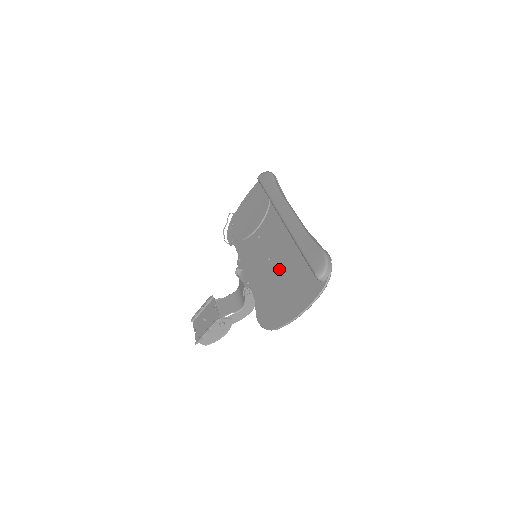
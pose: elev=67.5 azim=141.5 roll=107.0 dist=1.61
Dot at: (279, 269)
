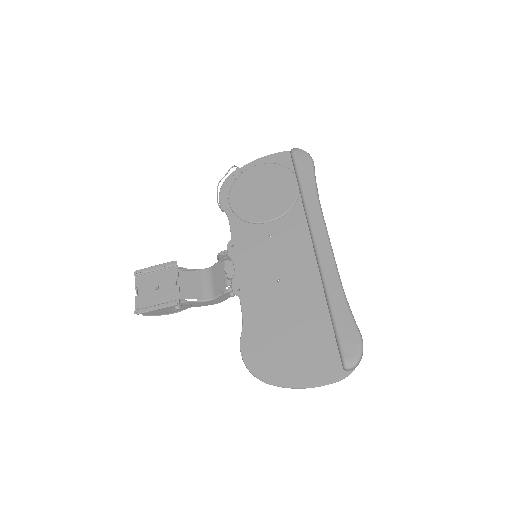
Dot at: (289, 306)
